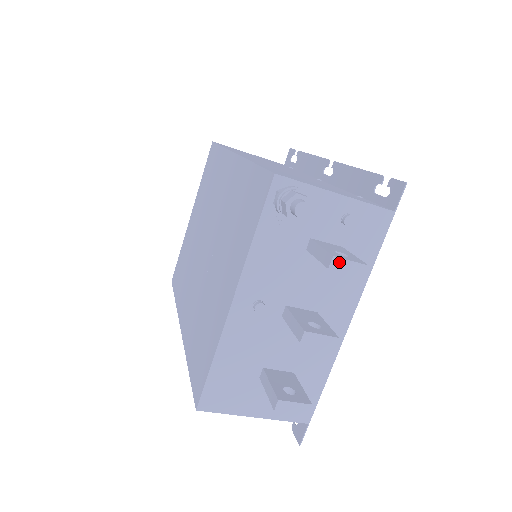
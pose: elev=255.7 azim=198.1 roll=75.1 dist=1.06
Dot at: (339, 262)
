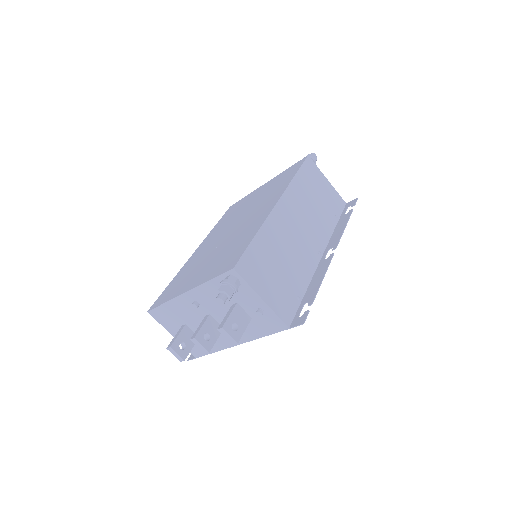
Dot at: (224, 332)
